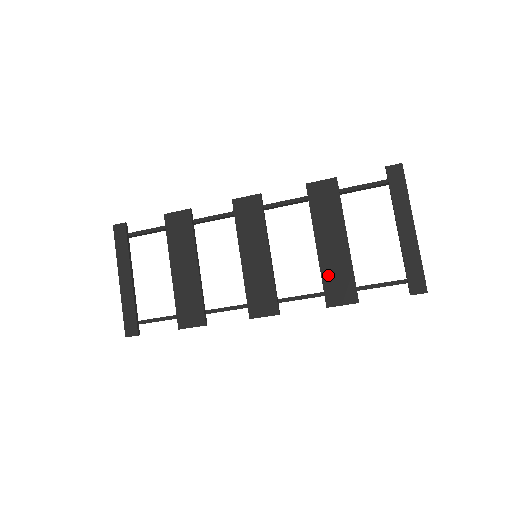
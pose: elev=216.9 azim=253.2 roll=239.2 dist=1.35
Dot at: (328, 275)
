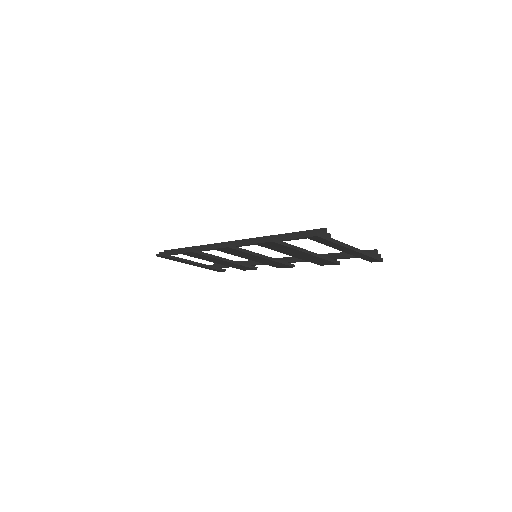
Dot at: (310, 261)
